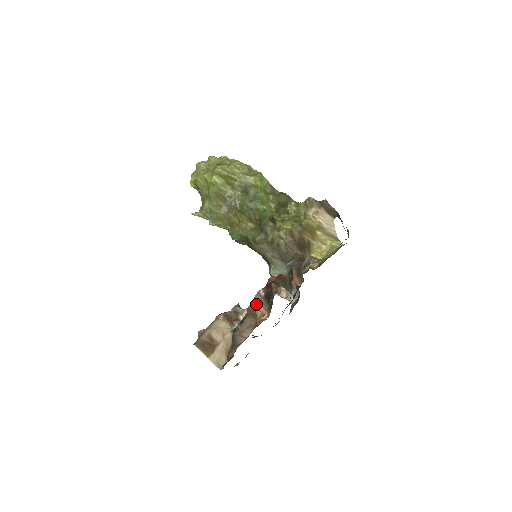
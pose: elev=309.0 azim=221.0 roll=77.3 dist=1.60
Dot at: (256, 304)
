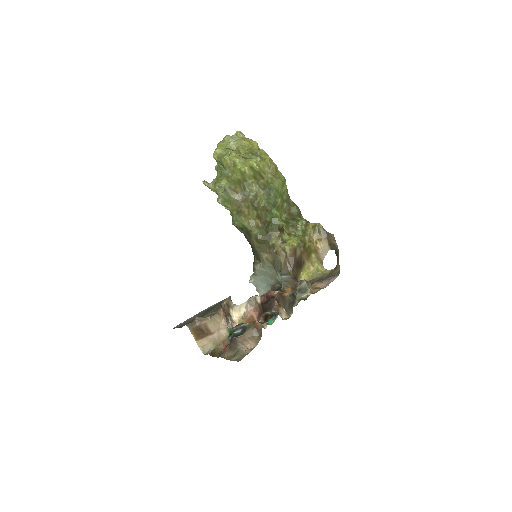
Dot at: (249, 306)
